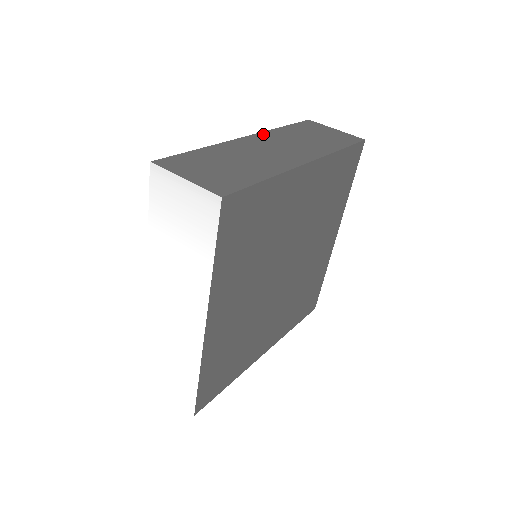
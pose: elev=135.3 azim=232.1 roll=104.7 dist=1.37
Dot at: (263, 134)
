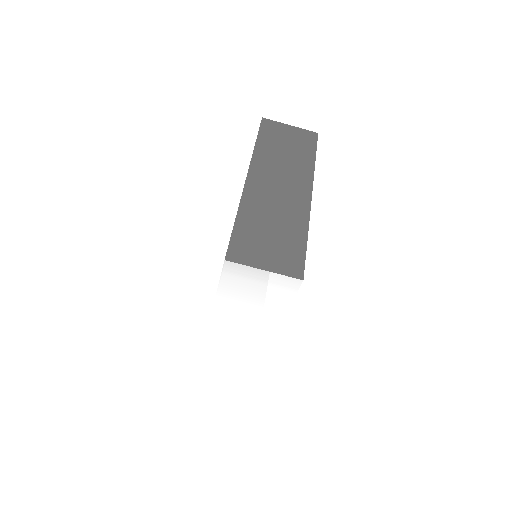
Dot at: (254, 165)
